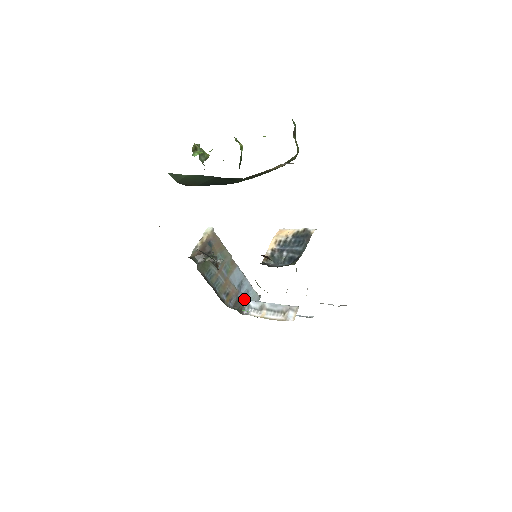
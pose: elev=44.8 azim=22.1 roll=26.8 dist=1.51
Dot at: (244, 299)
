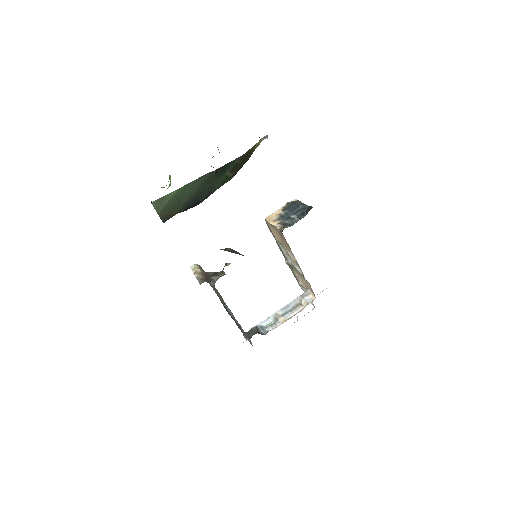
Dot at: (253, 327)
